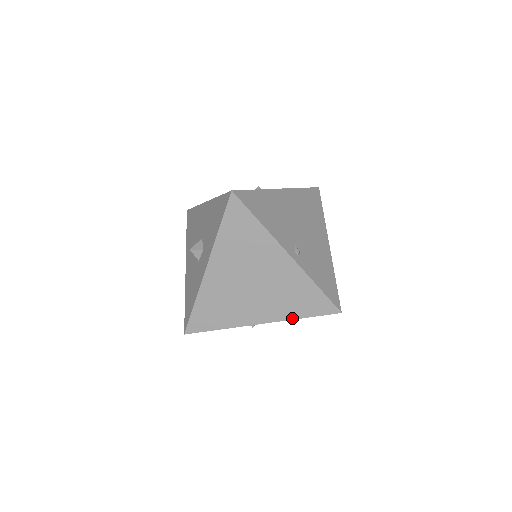
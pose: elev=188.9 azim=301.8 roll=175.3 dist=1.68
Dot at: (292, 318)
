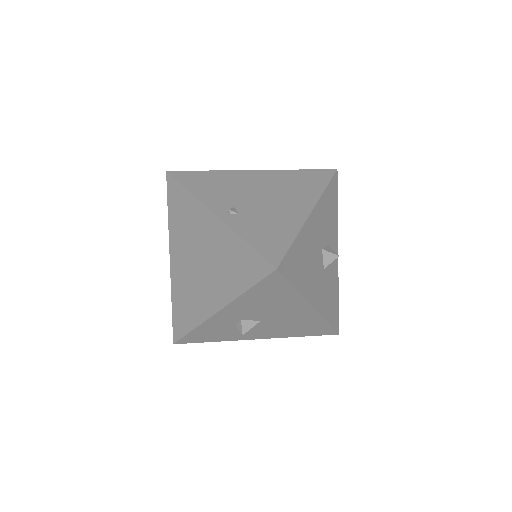
Dot at: (238, 295)
